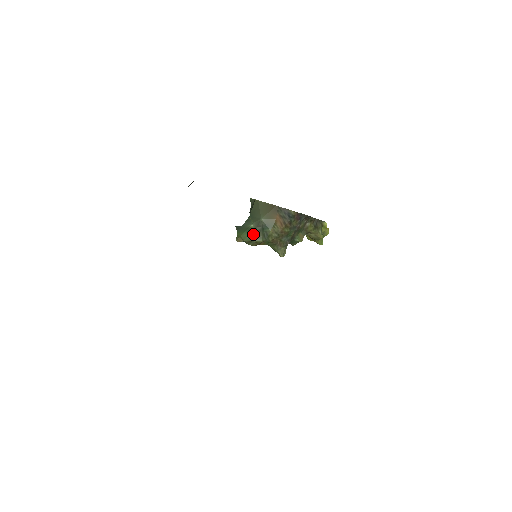
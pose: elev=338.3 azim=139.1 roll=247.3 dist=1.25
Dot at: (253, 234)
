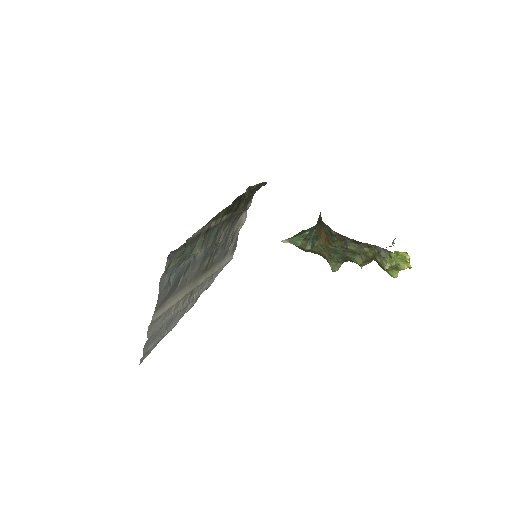
Dot at: (302, 240)
